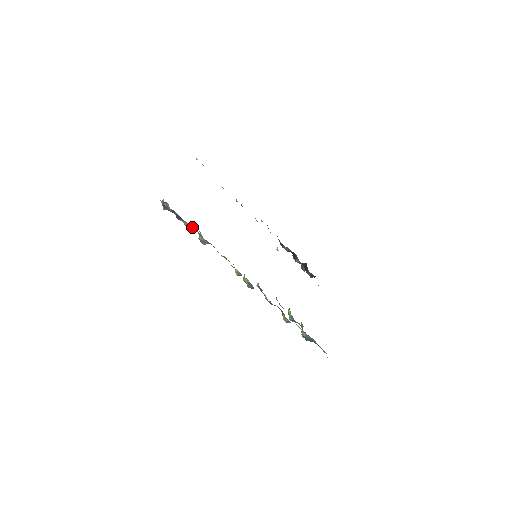
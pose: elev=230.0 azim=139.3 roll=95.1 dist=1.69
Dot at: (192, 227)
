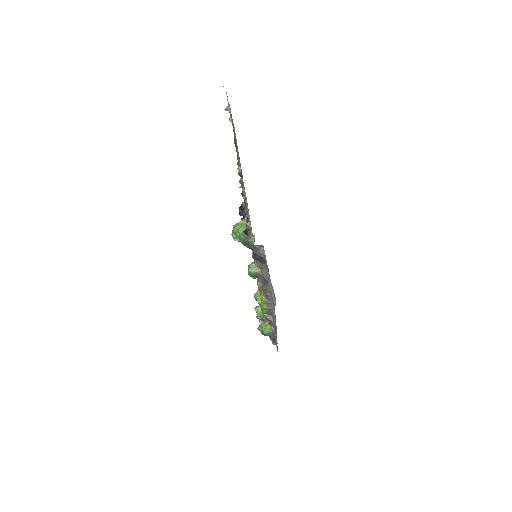
Dot at: occluded
